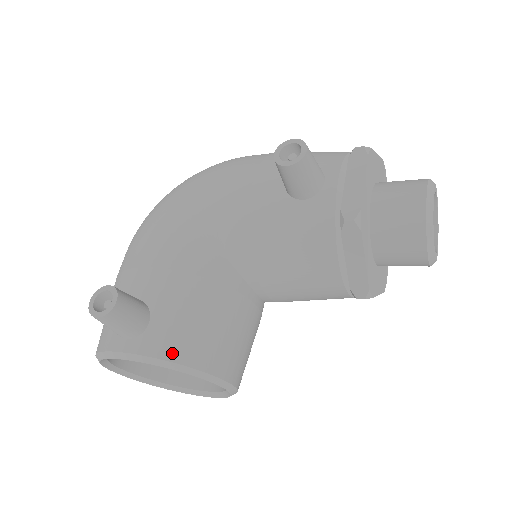
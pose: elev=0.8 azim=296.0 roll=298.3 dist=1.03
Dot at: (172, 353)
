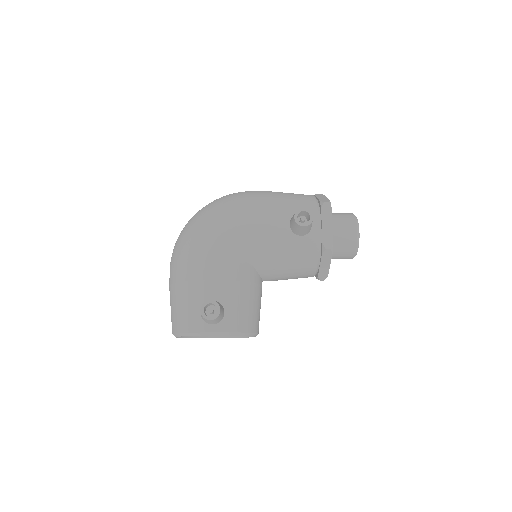
Dot at: (240, 328)
